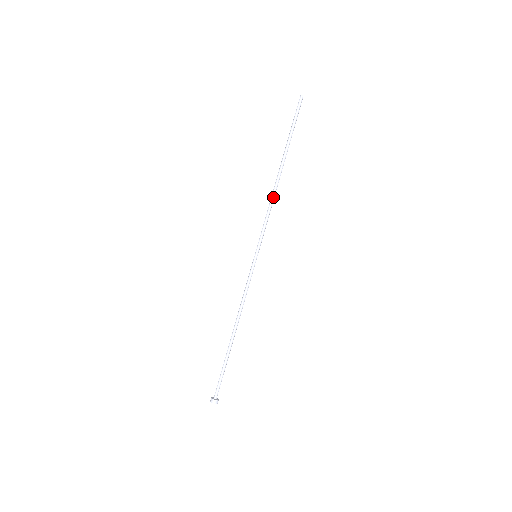
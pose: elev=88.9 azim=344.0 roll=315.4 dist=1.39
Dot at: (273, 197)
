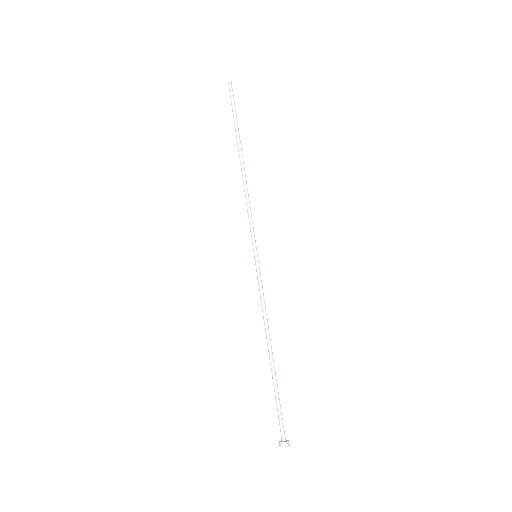
Dot at: (247, 188)
